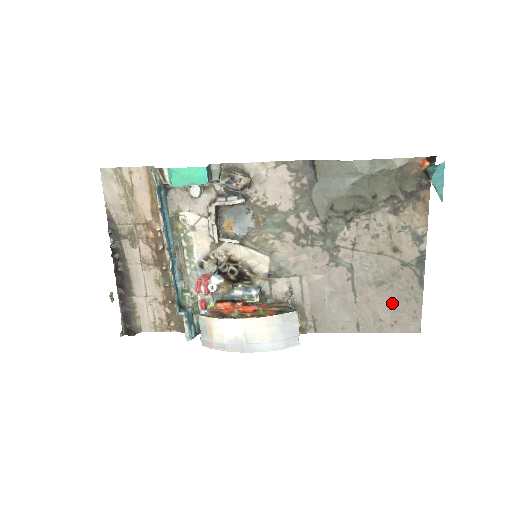
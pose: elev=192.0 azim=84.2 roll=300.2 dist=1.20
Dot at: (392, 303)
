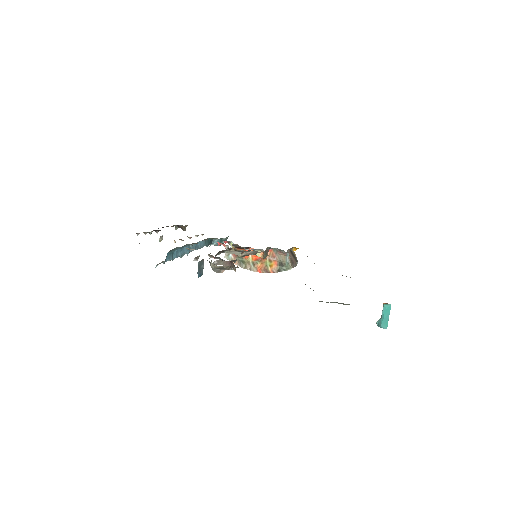
Dot at: occluded
